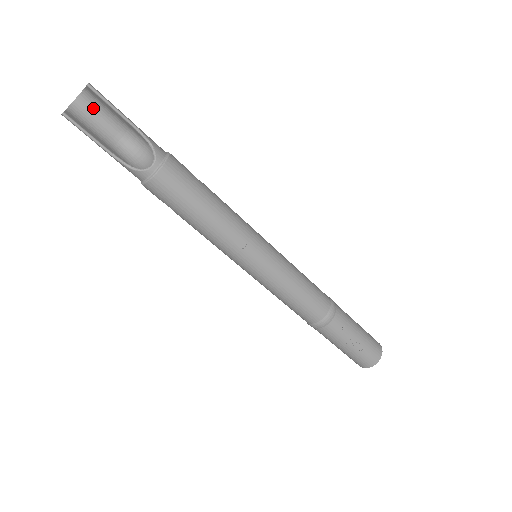
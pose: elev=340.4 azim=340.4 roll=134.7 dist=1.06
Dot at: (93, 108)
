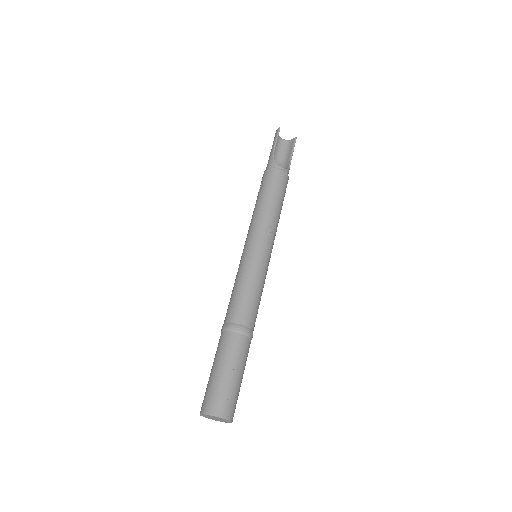
Dot at: (283, 146)
